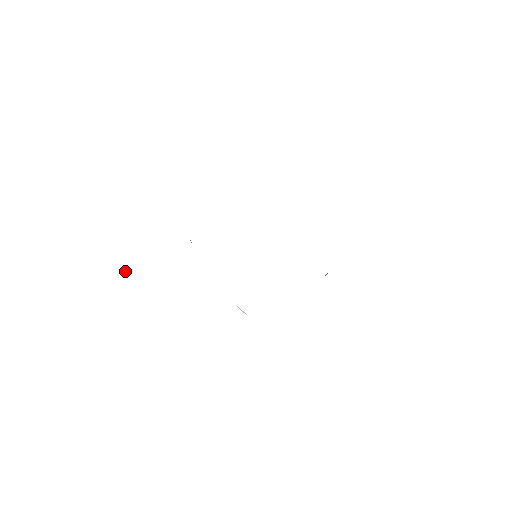
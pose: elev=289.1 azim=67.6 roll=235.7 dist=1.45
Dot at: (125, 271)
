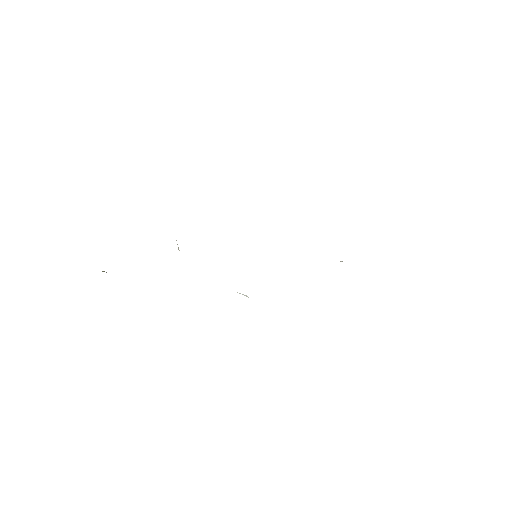
Dot at: occluded
